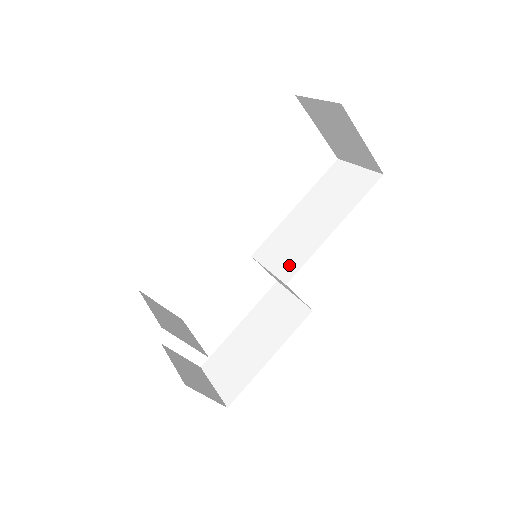
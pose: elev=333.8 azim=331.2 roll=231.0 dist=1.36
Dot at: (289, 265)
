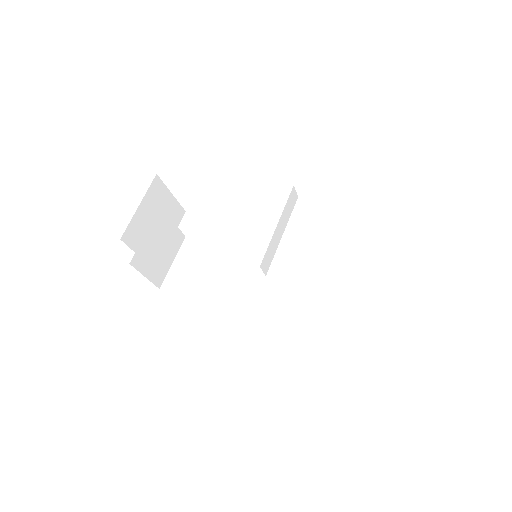
Dot at: (270, 290)
